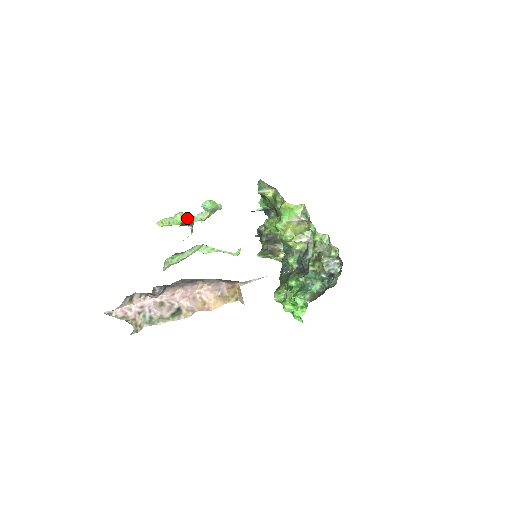
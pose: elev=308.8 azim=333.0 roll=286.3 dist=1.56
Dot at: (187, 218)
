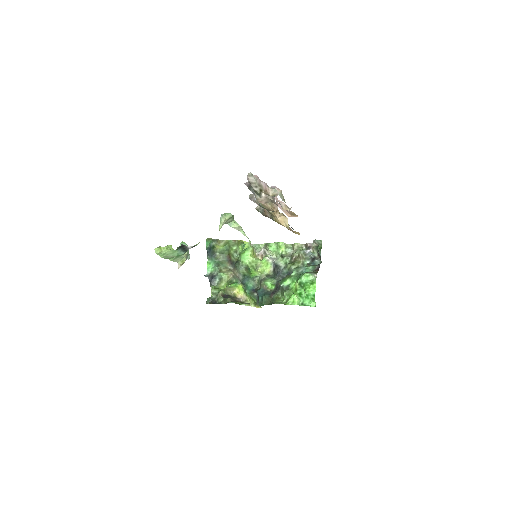
Dot at: occluded
